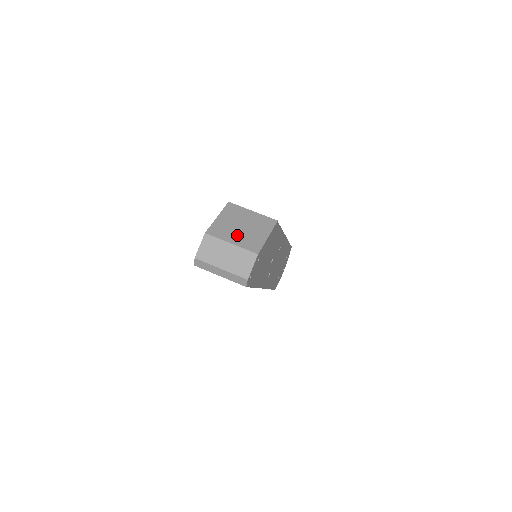
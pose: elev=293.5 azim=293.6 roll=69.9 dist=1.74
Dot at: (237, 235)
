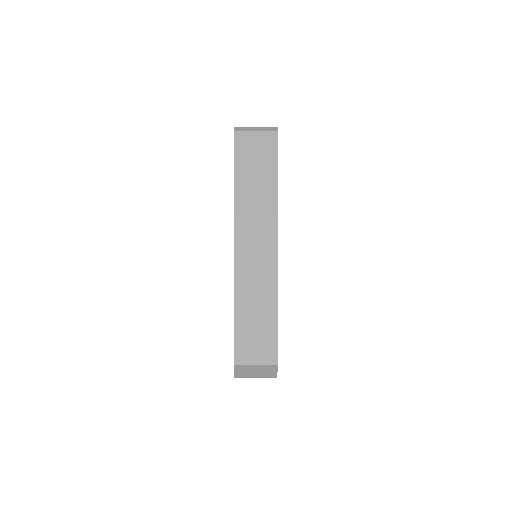
Dot at: occluded
